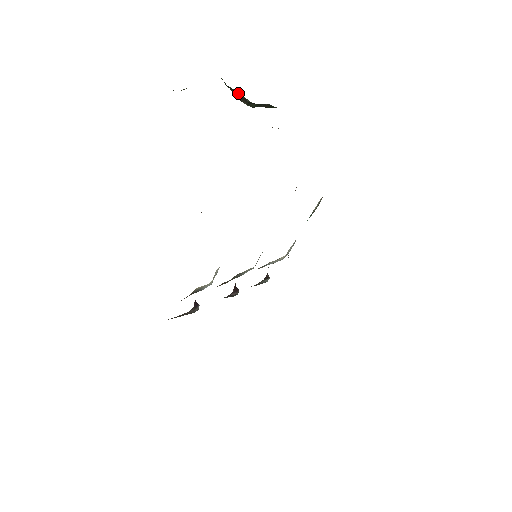
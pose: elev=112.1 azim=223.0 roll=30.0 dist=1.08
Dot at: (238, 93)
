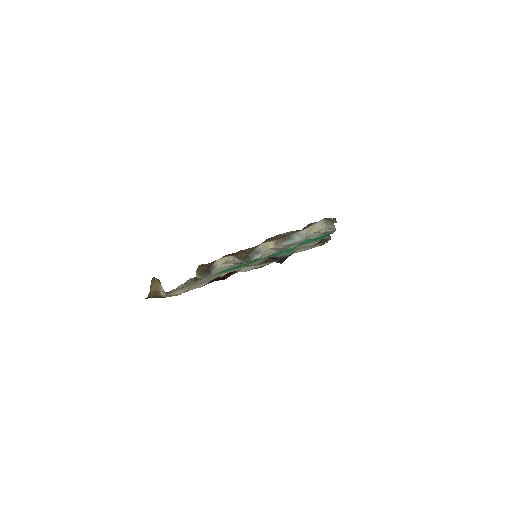
Dot at: occluded
